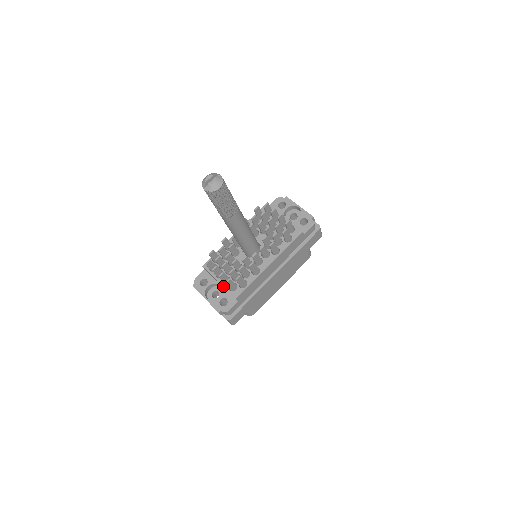
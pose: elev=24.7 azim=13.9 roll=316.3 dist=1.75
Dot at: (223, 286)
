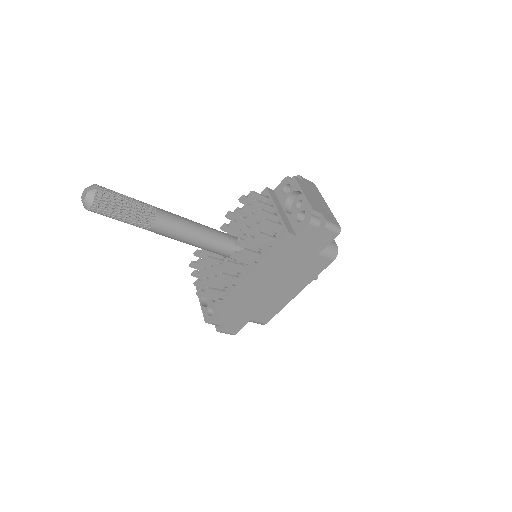
Dot at: occluded
